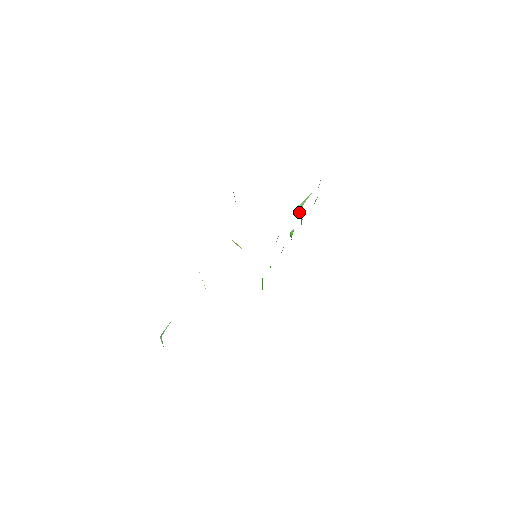
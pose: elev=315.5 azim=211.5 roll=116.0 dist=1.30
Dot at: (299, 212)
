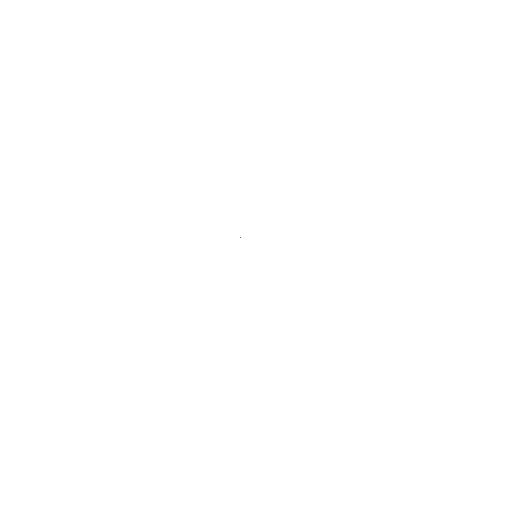
Dot at: occluded
